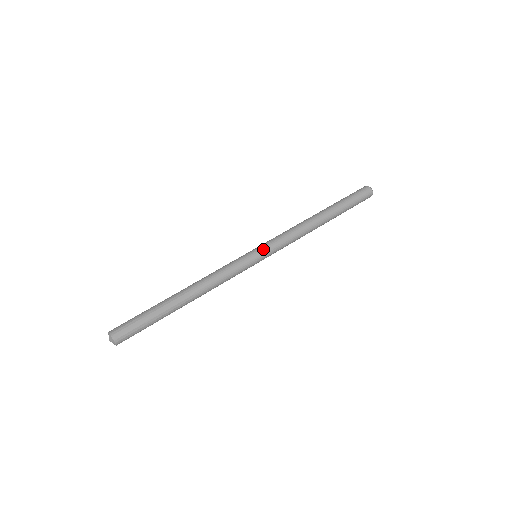
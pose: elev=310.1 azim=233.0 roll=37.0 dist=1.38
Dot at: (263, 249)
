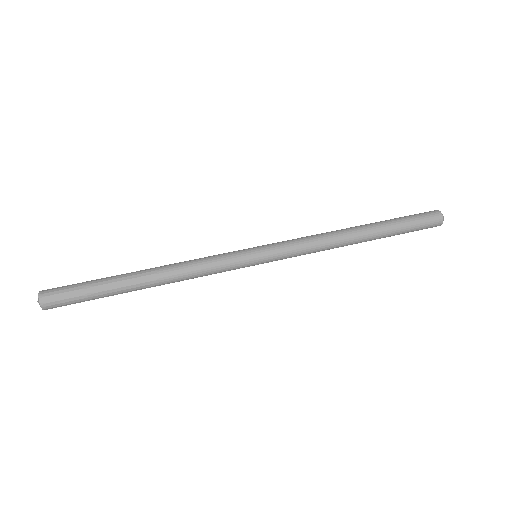
Dot at: (265, 246)
